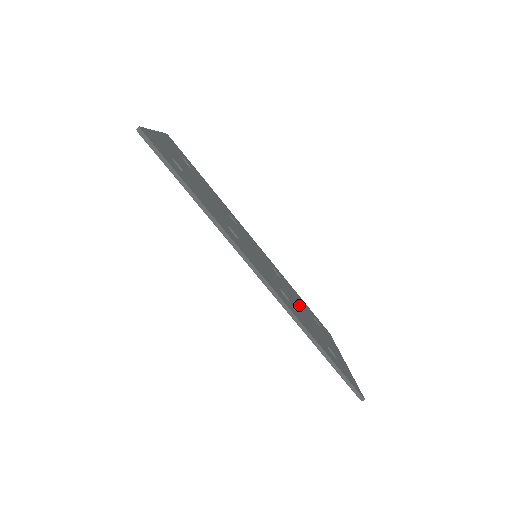
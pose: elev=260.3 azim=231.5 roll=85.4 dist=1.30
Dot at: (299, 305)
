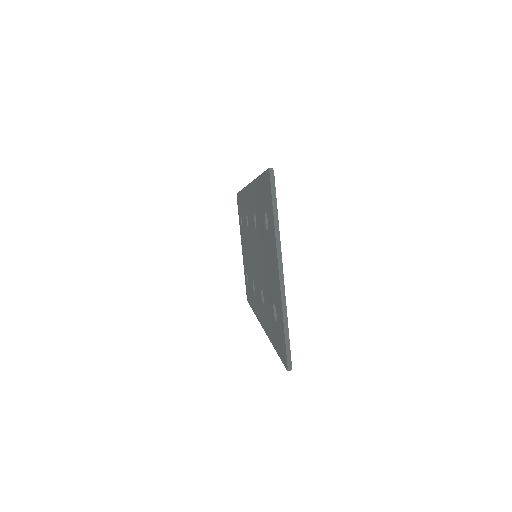
Dot at: occluded
